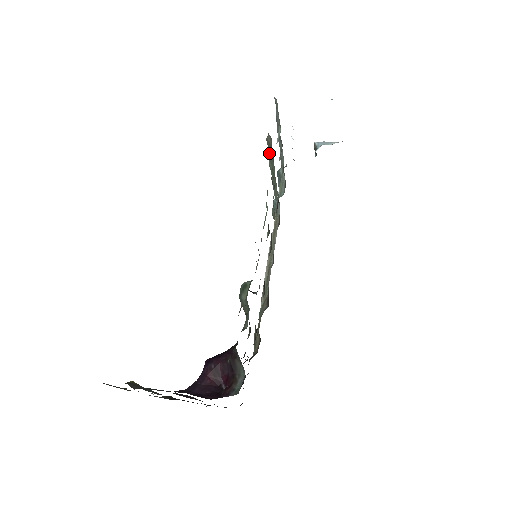
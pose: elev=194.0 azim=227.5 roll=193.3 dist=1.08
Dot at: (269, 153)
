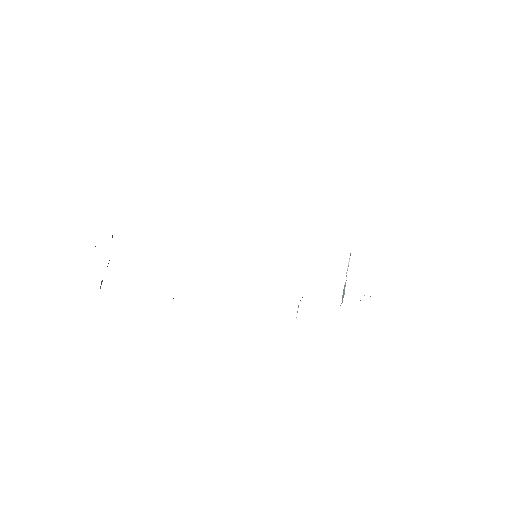
Dot at: occluded
